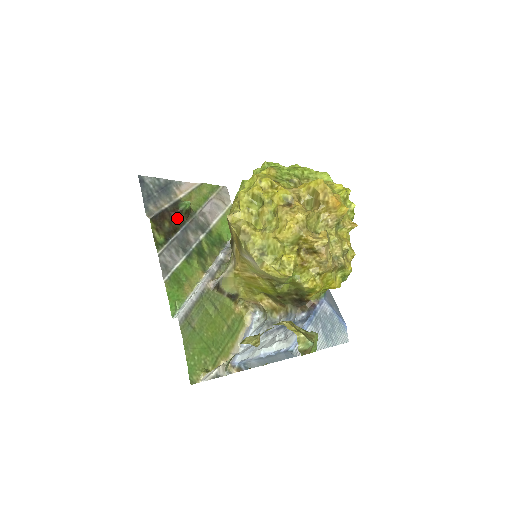
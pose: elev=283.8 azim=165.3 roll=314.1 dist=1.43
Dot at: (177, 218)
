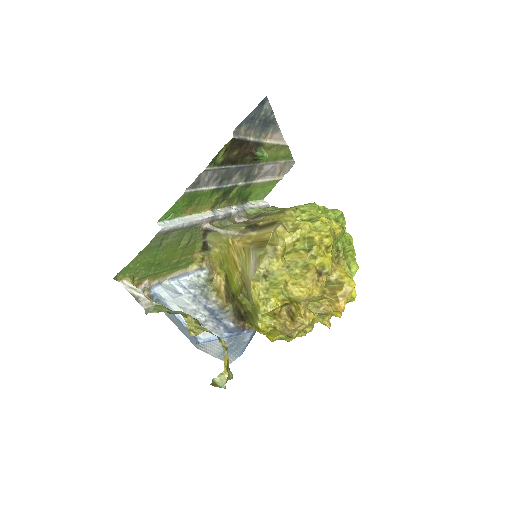
Dot at: (246, 155)
